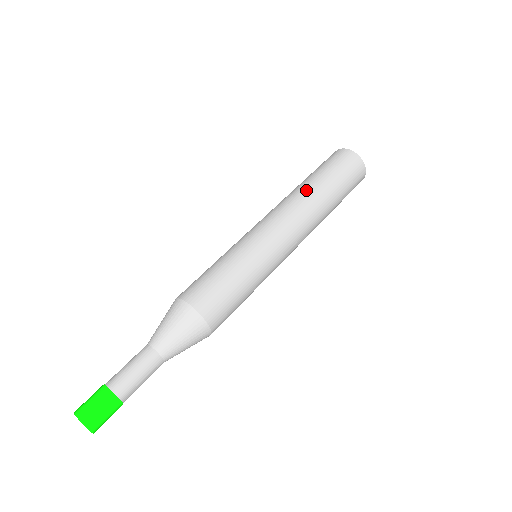
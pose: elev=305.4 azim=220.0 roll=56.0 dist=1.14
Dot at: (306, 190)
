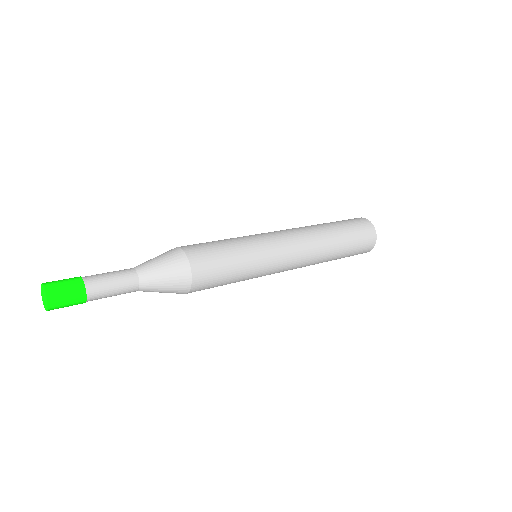
Dot at: (326, 235)
